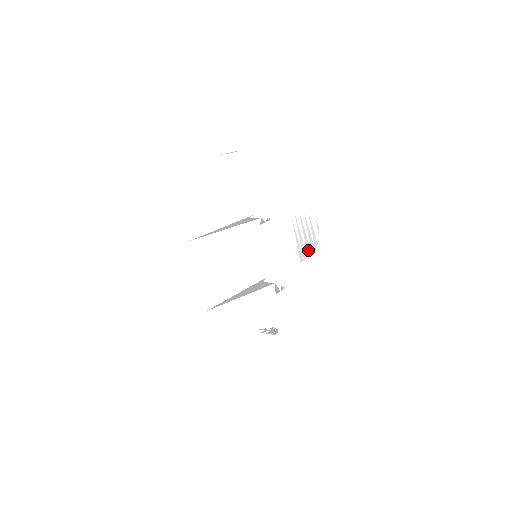
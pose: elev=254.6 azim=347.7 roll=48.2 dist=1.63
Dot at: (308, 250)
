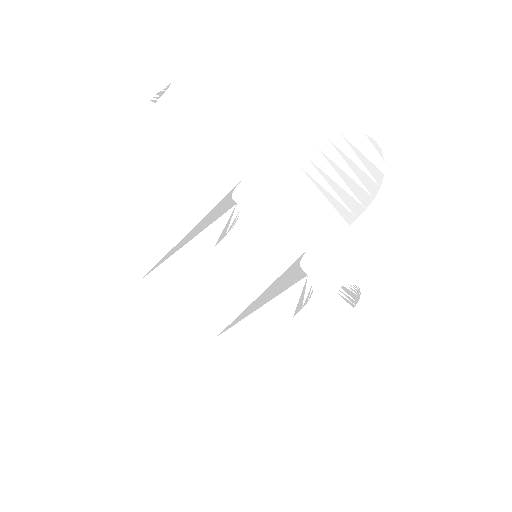
Dot at: (362, 197)
